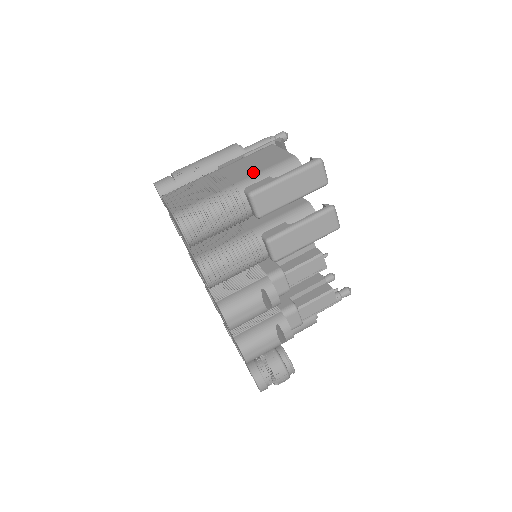
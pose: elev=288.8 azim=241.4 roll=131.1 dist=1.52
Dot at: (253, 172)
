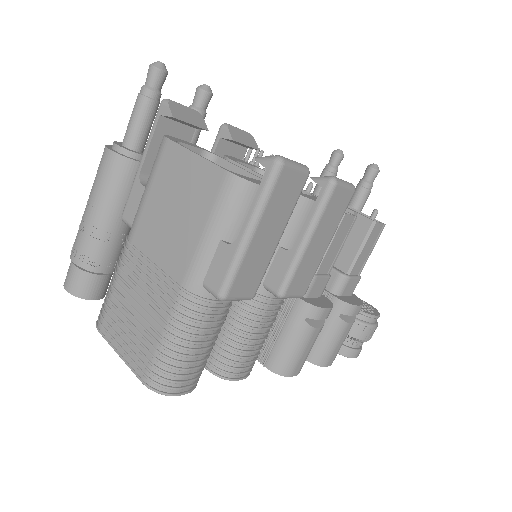
Dot at: (189, 243)
